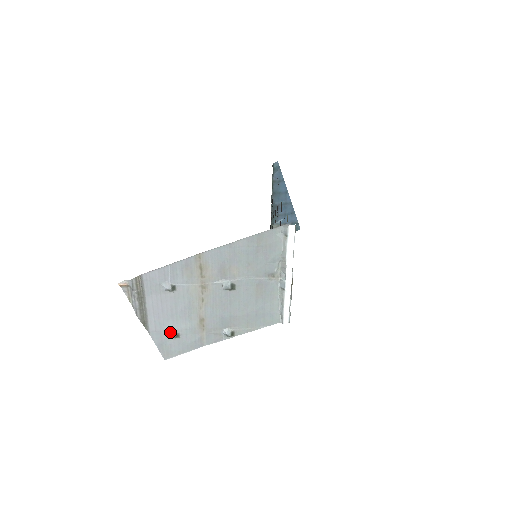
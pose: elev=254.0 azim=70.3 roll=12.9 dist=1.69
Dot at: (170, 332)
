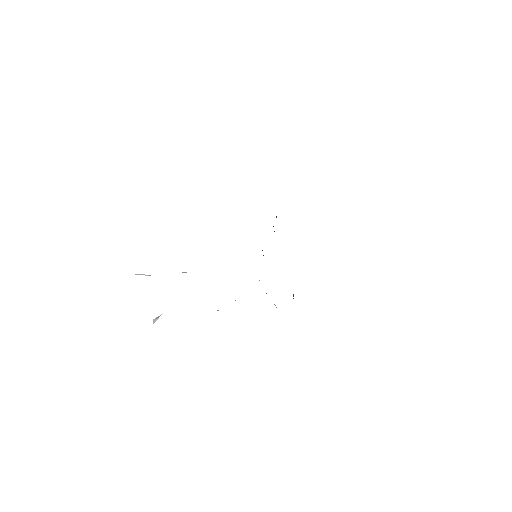
Dot at: occluded
